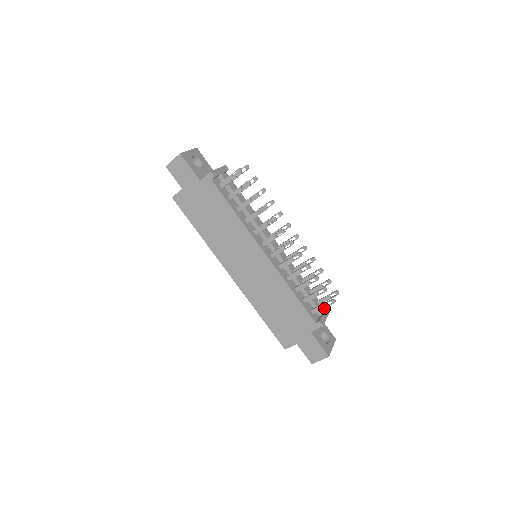
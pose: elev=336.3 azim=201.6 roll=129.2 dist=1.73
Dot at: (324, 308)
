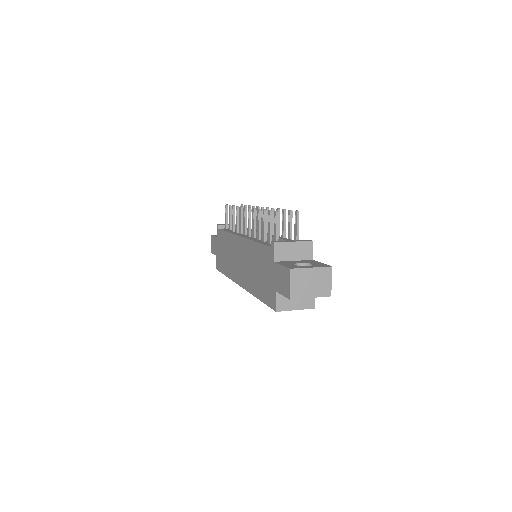
Dot at: occluded
